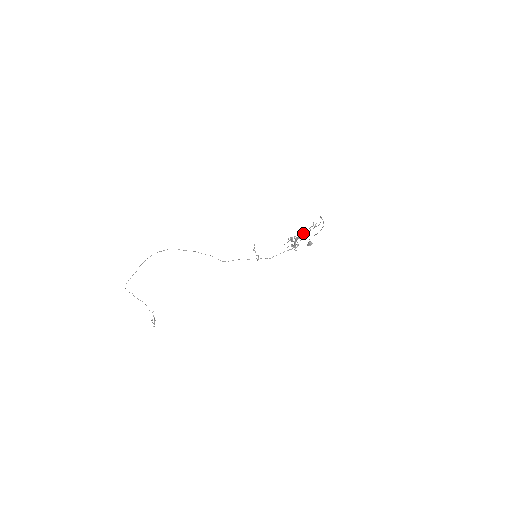
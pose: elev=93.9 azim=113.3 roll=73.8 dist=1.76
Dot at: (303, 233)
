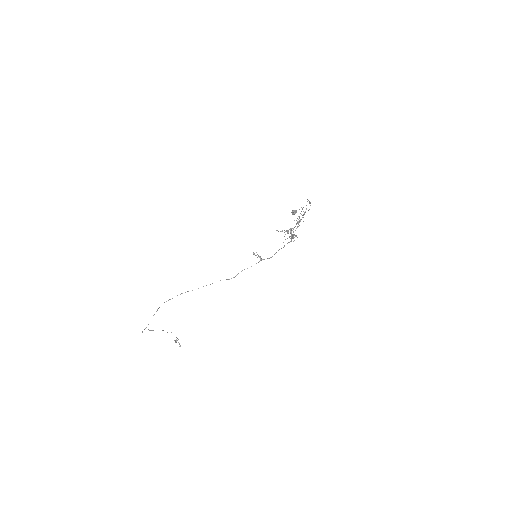
Dot at: occluded
